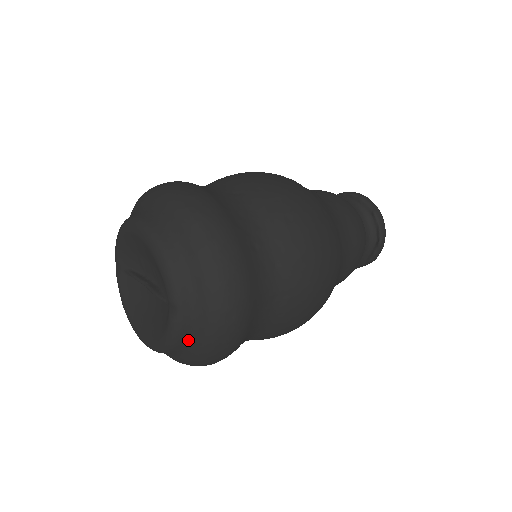
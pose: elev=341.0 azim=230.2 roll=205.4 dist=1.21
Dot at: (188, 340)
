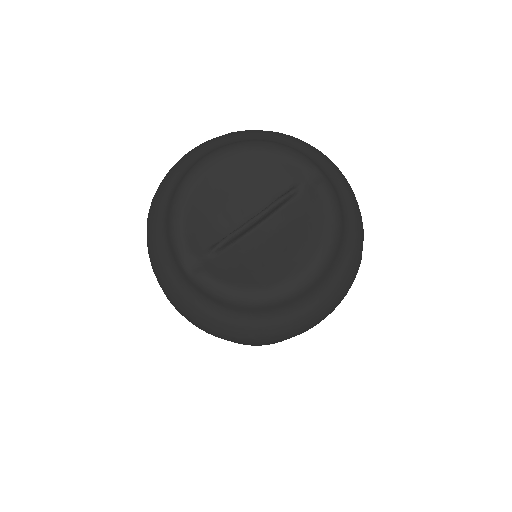
Dot at: (342, 207)
